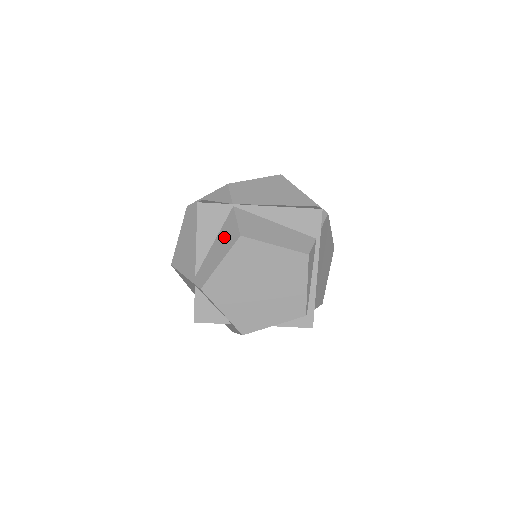
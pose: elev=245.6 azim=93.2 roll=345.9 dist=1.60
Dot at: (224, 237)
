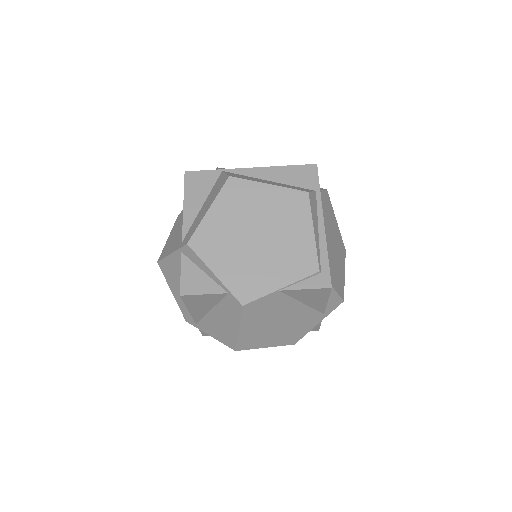
Dot at: (213, 192)
